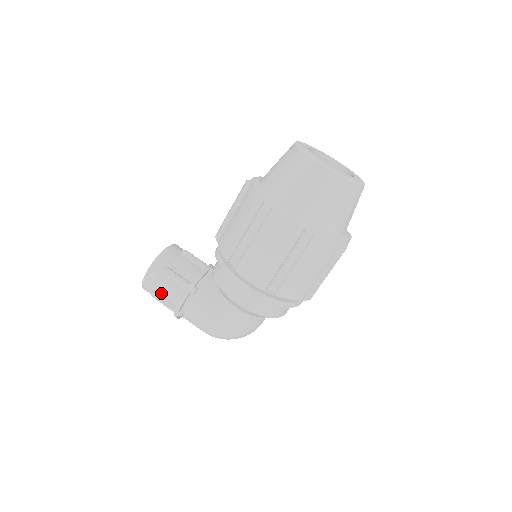
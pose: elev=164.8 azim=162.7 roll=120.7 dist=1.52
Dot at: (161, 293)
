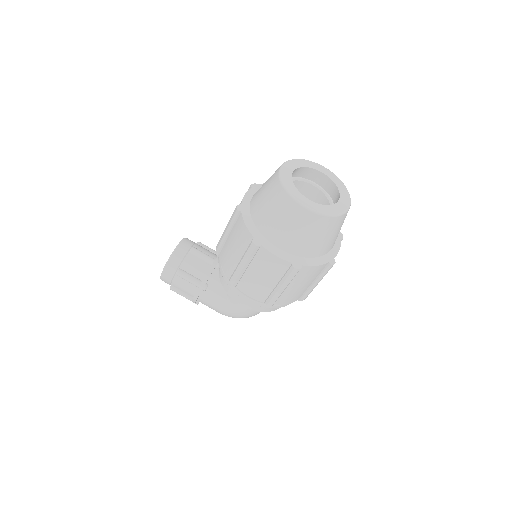
Dot at: (178, 288)
